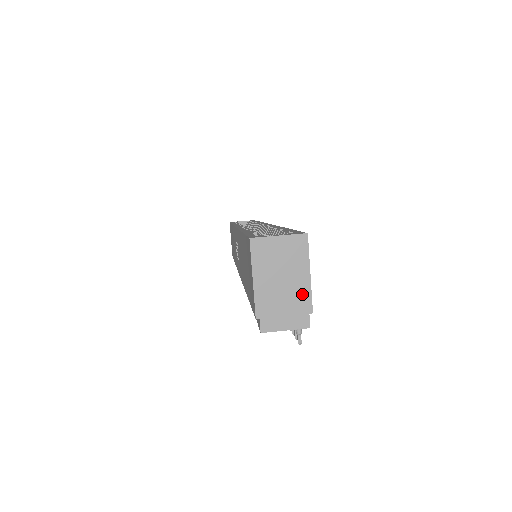
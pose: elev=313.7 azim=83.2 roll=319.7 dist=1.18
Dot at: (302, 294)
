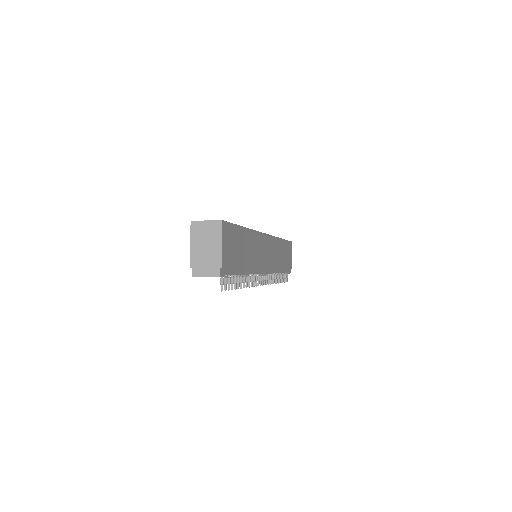
Dot at: (216, 256)
